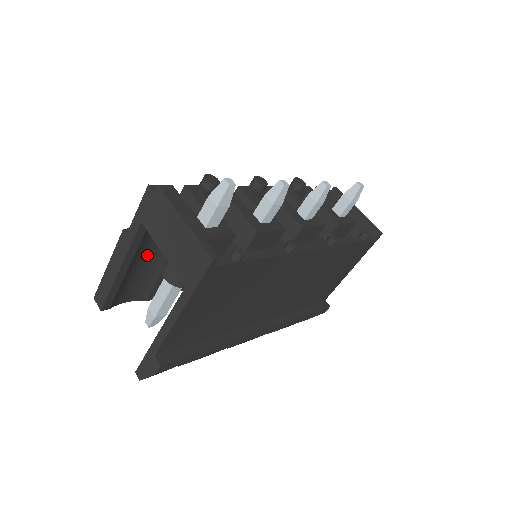
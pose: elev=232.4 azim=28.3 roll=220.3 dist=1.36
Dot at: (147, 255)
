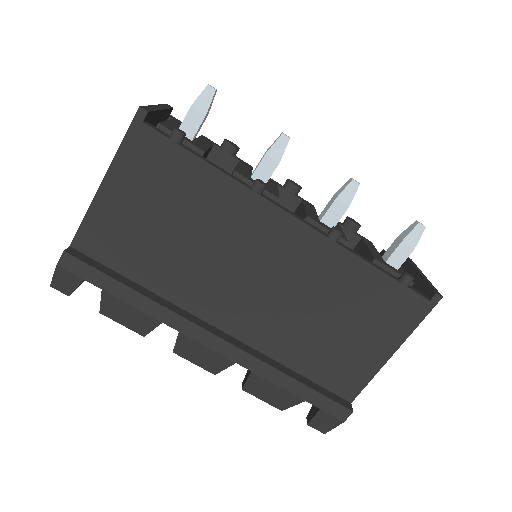
Dot at: occluded
